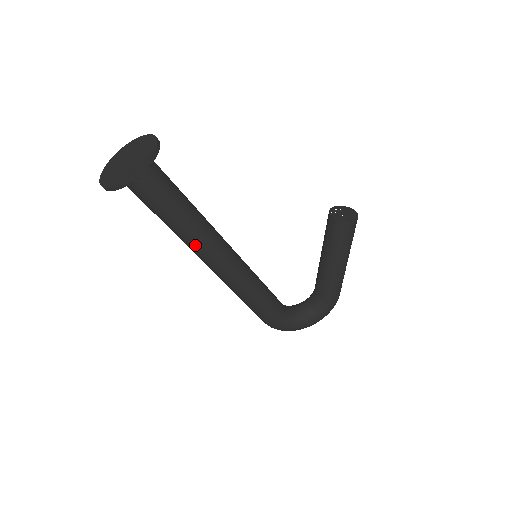
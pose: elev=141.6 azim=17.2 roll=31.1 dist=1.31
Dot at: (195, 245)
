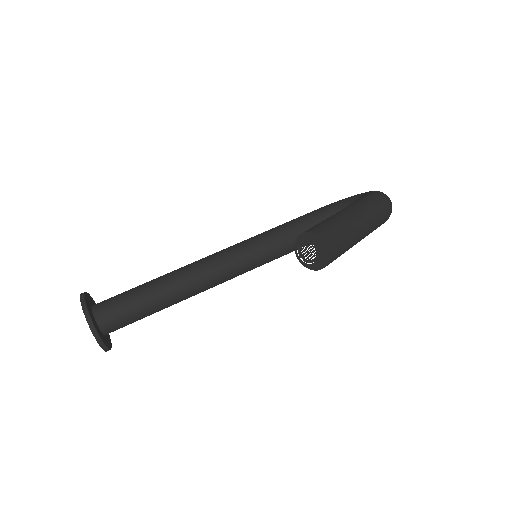
Dot at: occluded
